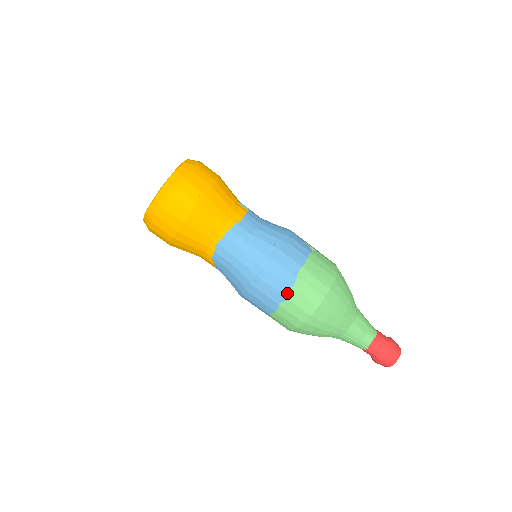
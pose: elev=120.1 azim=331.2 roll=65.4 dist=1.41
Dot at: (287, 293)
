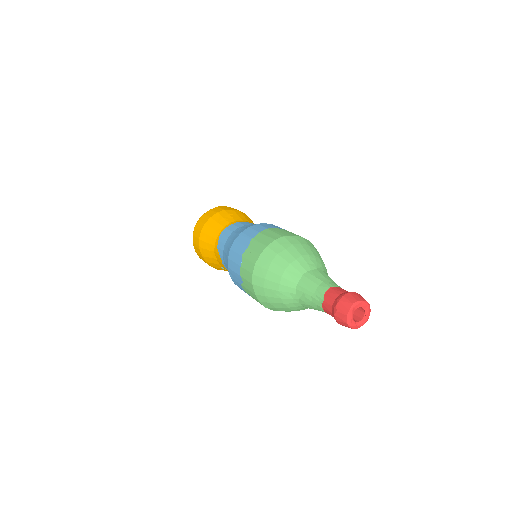
Dot at: (248, 243)
